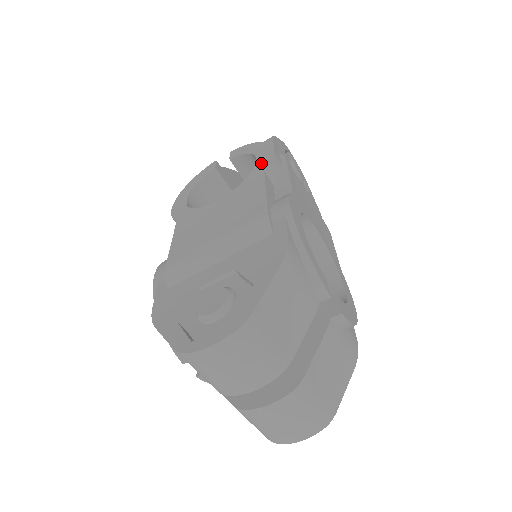
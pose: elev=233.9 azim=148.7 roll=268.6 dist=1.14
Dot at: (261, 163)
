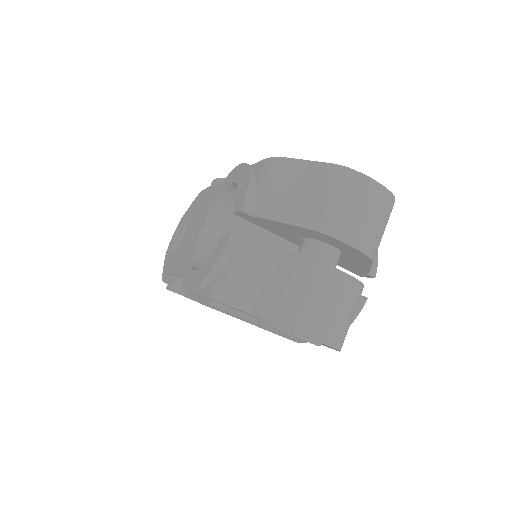
Dot at: occluded
